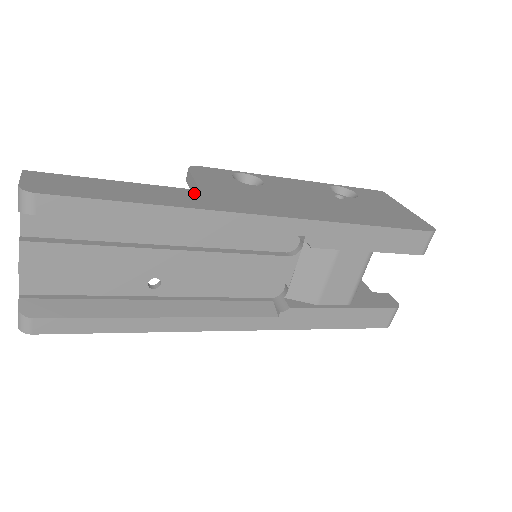
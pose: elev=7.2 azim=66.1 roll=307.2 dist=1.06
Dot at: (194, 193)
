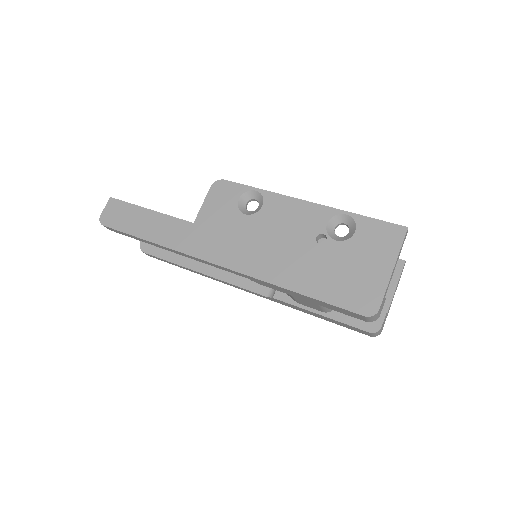
Dot at: (186, 227)
